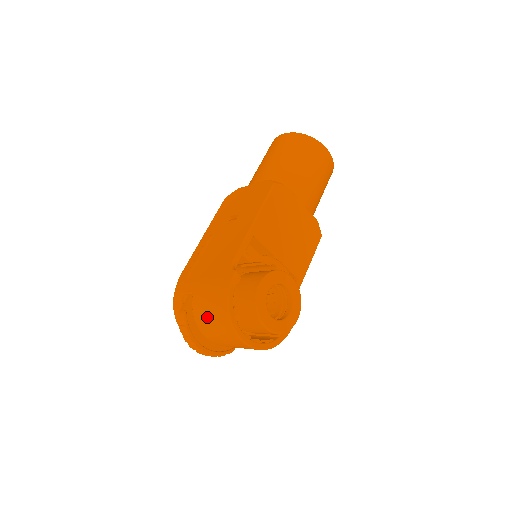
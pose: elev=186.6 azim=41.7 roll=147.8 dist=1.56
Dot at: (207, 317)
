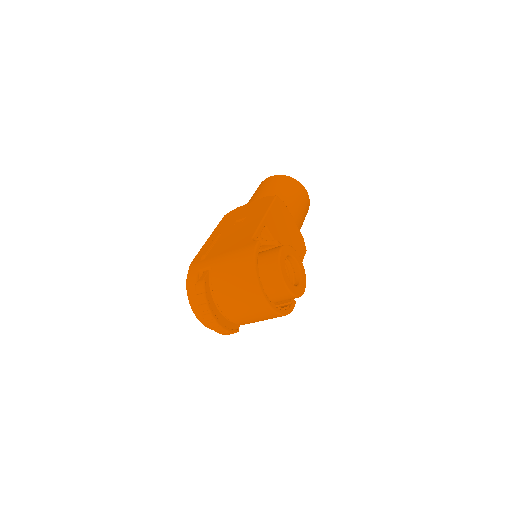
Dot at: (228, 281)
